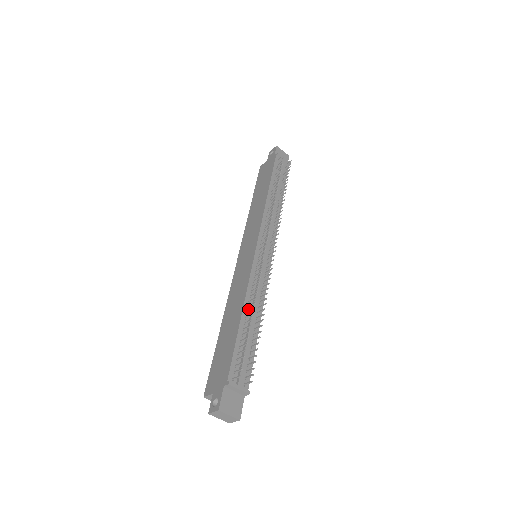
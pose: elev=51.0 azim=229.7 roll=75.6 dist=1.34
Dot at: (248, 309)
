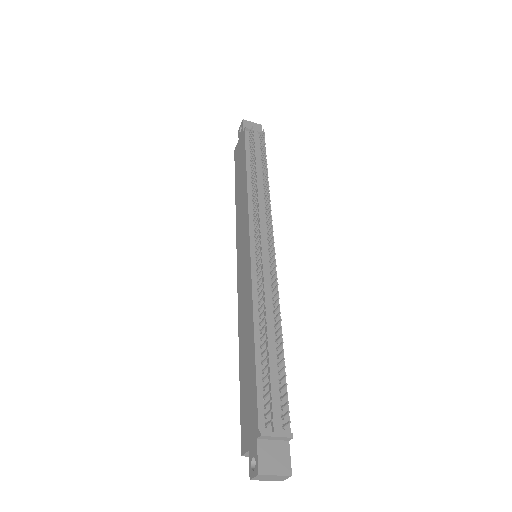
Dot at: (261, 327)
